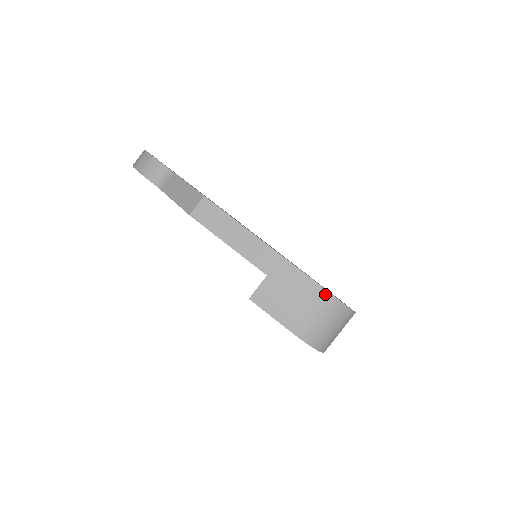
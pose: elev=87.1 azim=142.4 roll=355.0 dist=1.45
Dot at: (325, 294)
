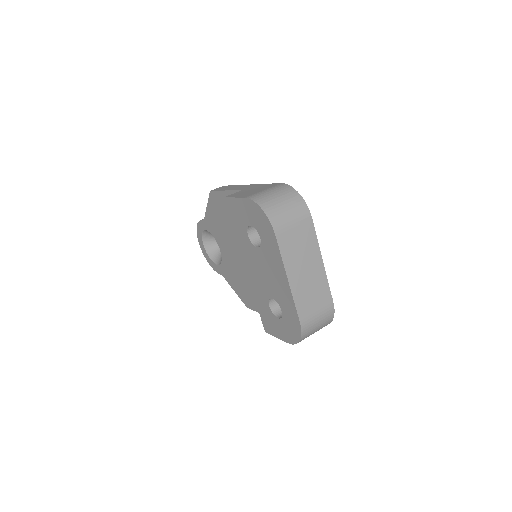
Dot at: (279, 184)
